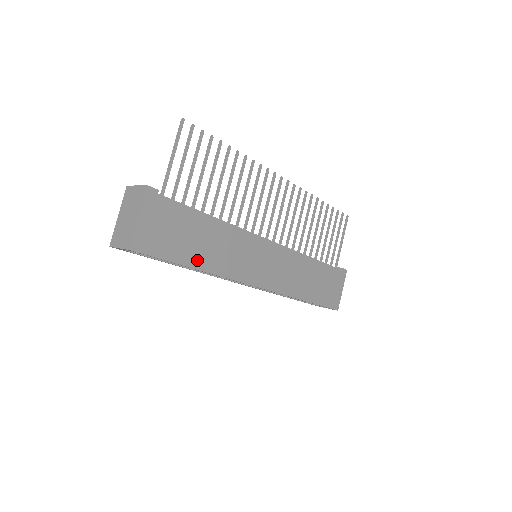
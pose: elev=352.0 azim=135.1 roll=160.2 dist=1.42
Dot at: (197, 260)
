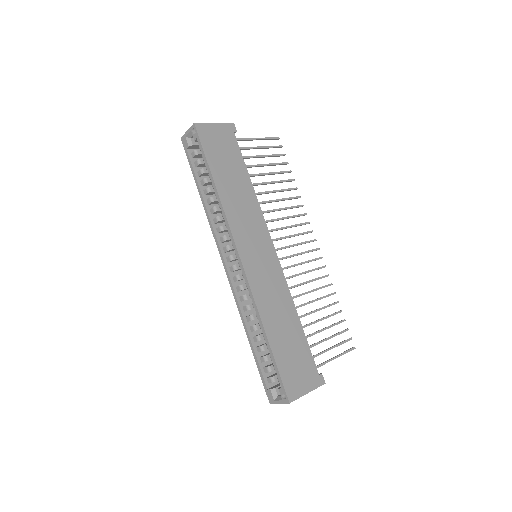
Dot at: (220, 181)
